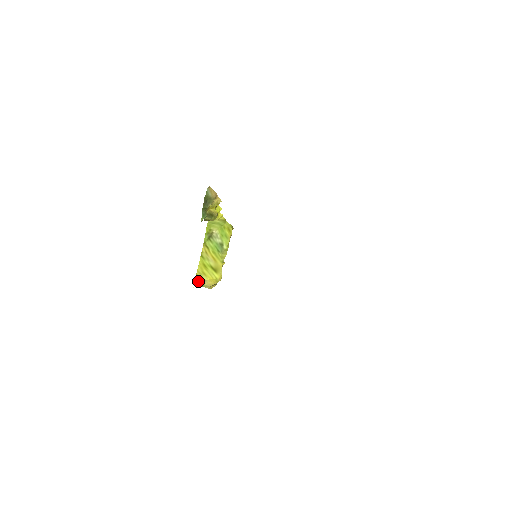
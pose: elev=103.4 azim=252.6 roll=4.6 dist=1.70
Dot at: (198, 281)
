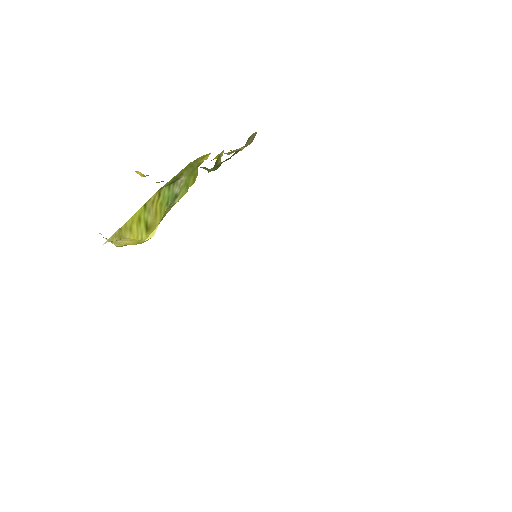
Dot at: (116, 237)
